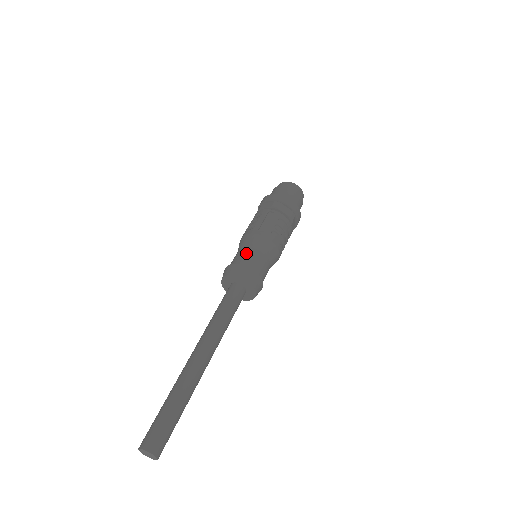
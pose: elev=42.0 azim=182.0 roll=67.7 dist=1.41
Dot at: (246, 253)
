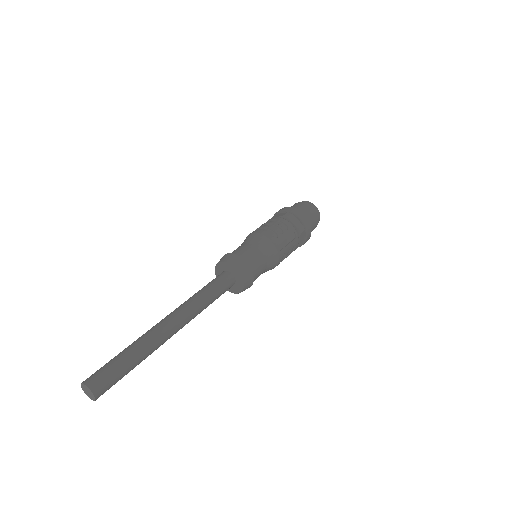
Dot at: (259, 259)
